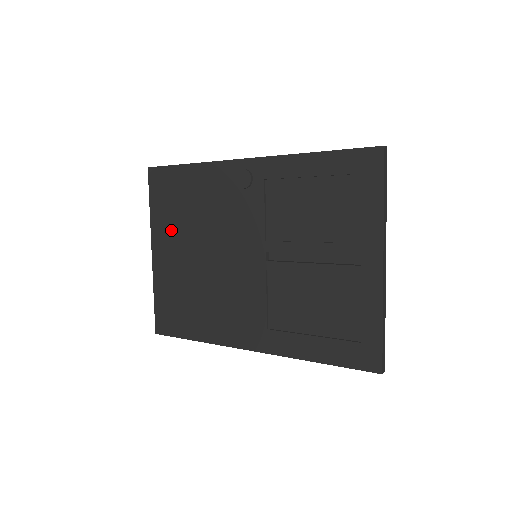
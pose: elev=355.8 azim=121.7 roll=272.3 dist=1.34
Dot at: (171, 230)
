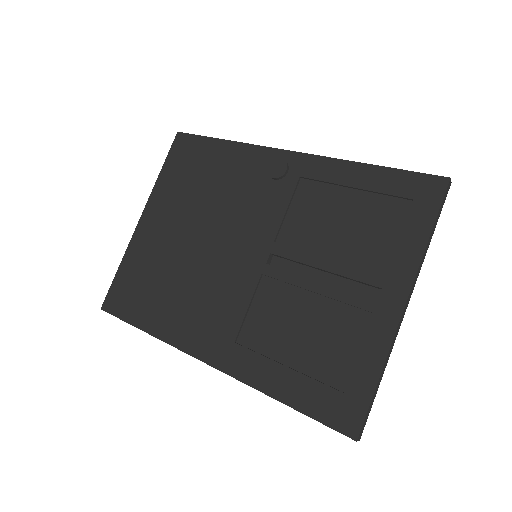
Dot at: (173, 201)
